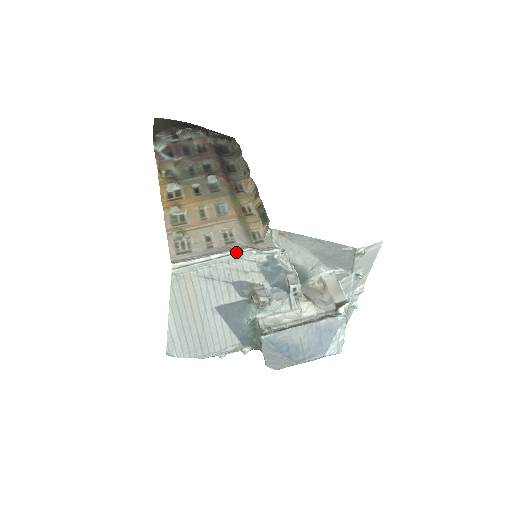
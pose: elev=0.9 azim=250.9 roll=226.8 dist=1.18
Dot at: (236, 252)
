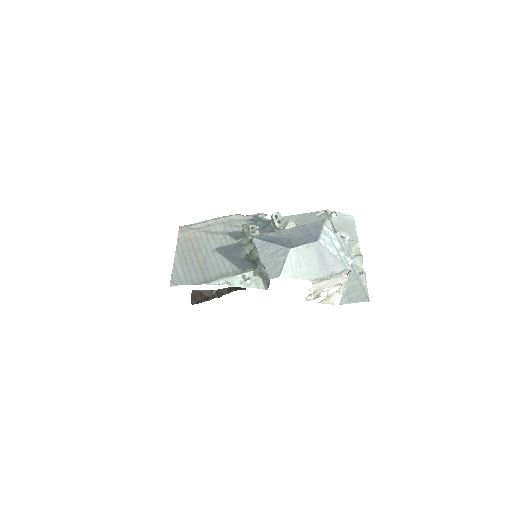
Dot at: (228, 216)
